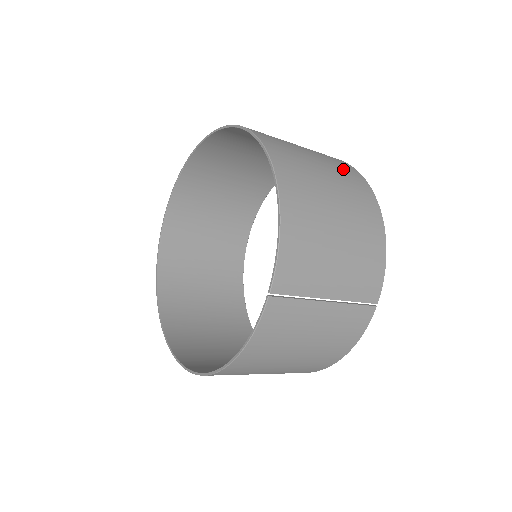
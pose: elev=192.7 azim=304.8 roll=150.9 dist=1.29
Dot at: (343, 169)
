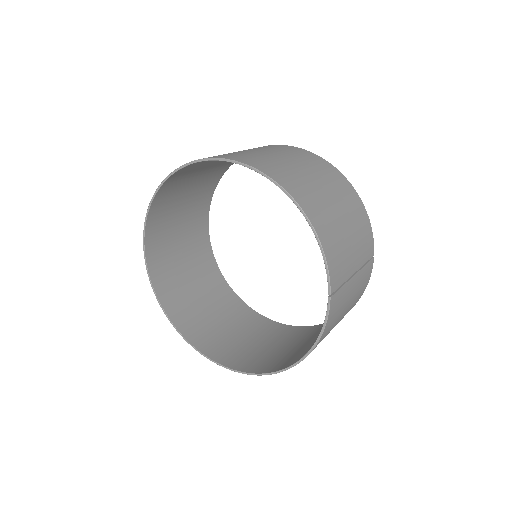
Dot at: (309, 159)
